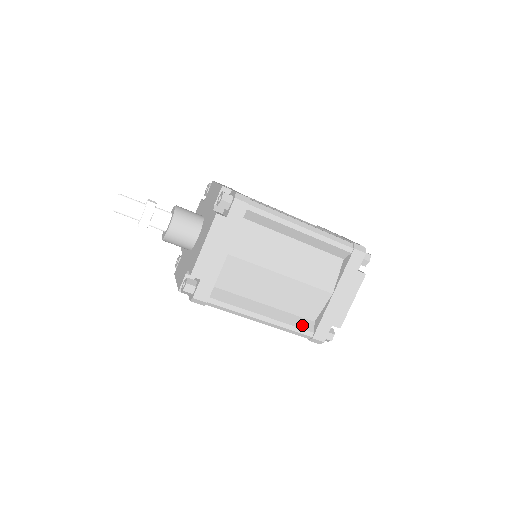
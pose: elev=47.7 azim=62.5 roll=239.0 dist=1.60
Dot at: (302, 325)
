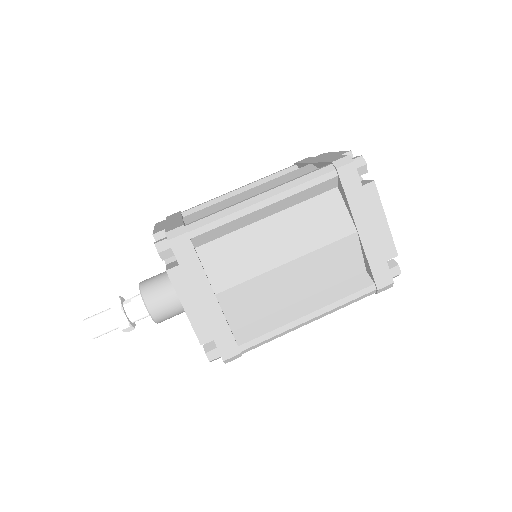
Dot at: occluded
